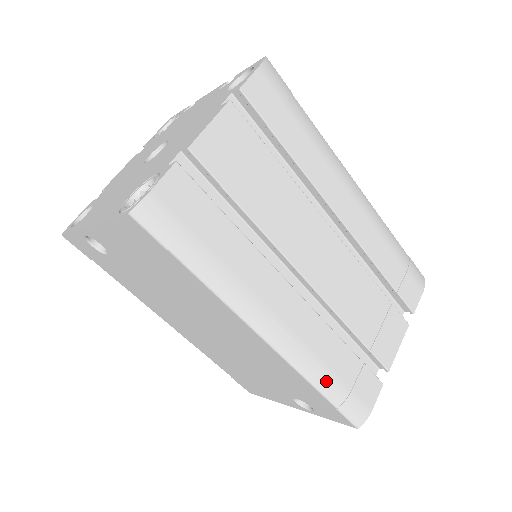
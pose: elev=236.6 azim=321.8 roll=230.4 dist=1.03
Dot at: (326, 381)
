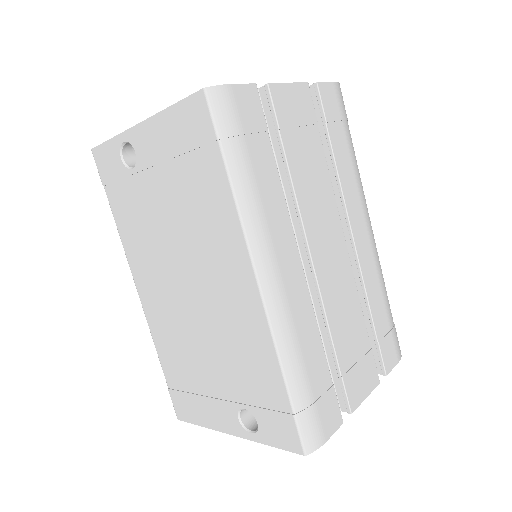
Dot at: (296, 372)
